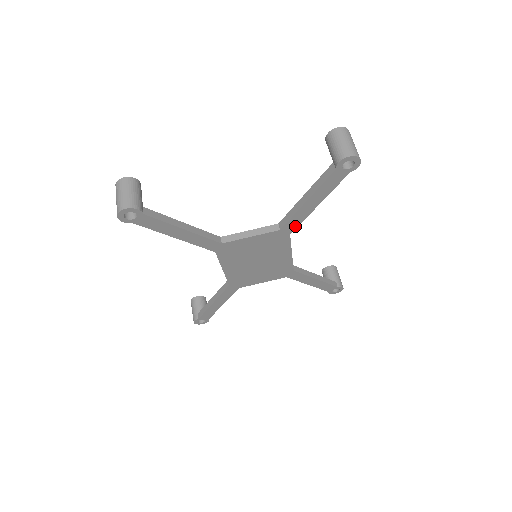
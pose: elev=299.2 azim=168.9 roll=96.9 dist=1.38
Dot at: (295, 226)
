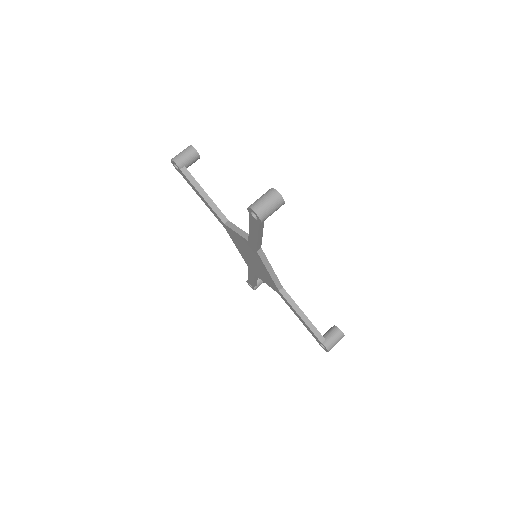
Dot at: (255, 246)
